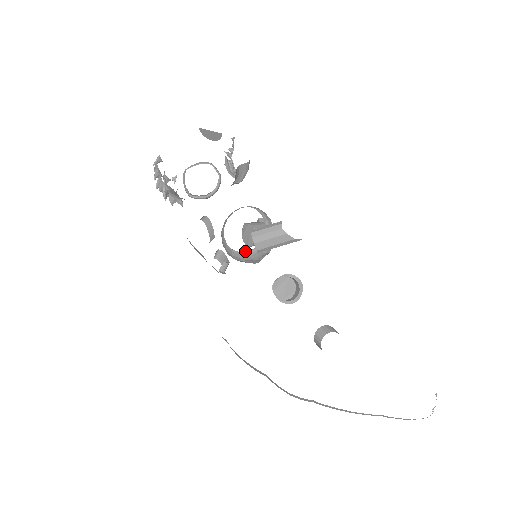
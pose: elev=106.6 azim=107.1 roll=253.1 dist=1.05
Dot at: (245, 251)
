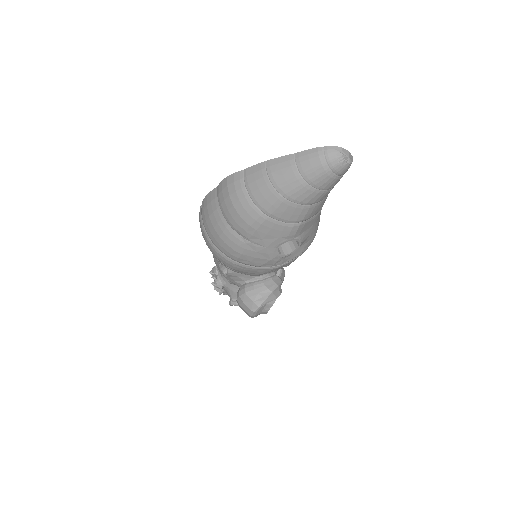
Dot at: (251, 281)
